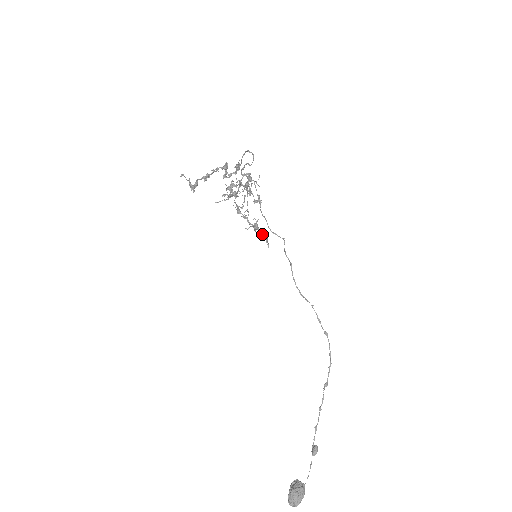
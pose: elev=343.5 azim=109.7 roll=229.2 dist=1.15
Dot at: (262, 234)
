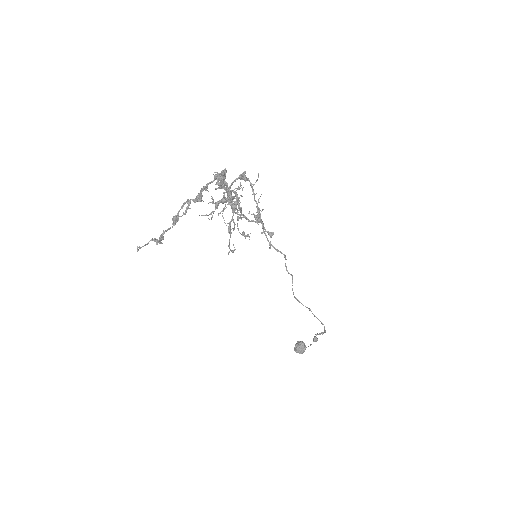
Dot at: (265, 231)
